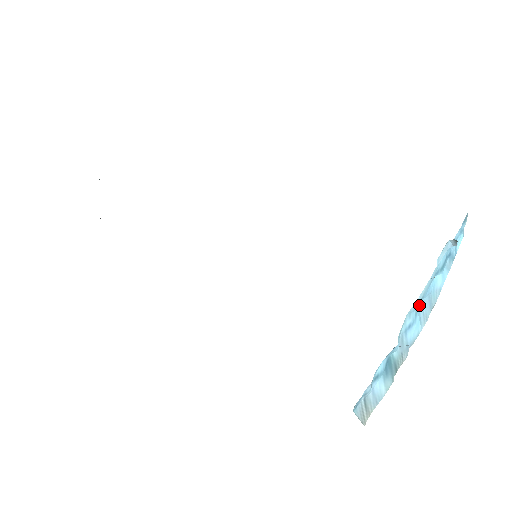
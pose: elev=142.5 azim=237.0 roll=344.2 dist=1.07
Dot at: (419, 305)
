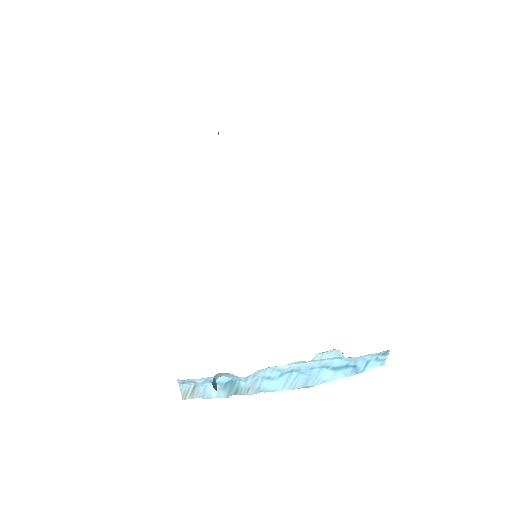
Dot at: (292, 374)
